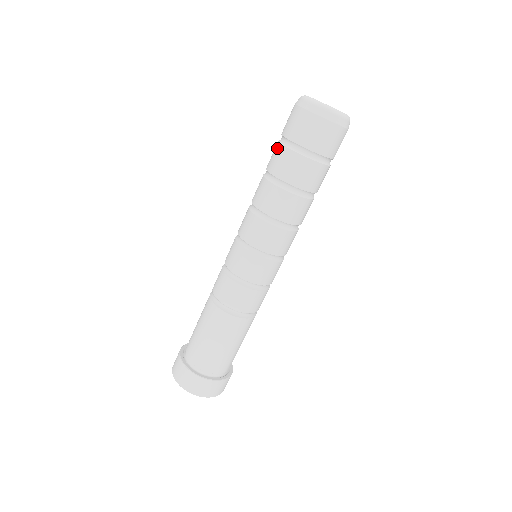
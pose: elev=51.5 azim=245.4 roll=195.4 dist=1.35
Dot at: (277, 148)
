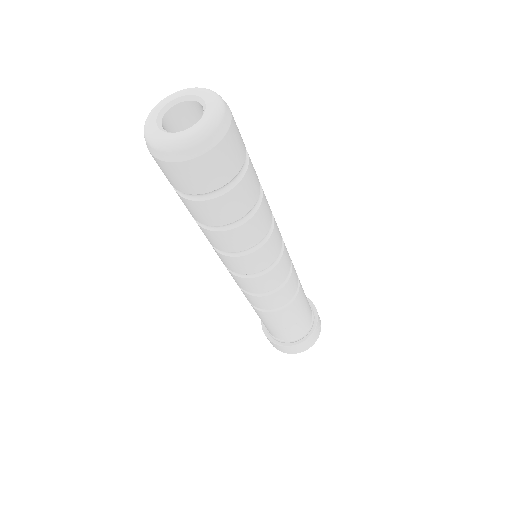
Dot at: occluded
